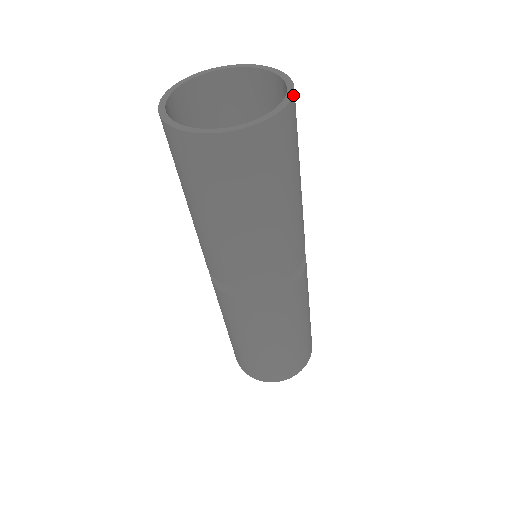
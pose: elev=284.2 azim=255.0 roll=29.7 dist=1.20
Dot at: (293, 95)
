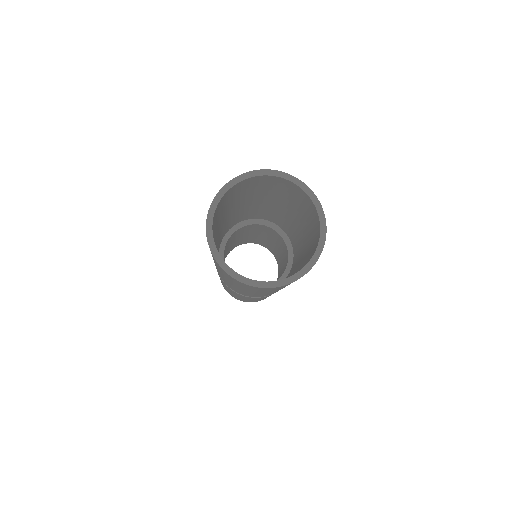
Dot at: occluded
